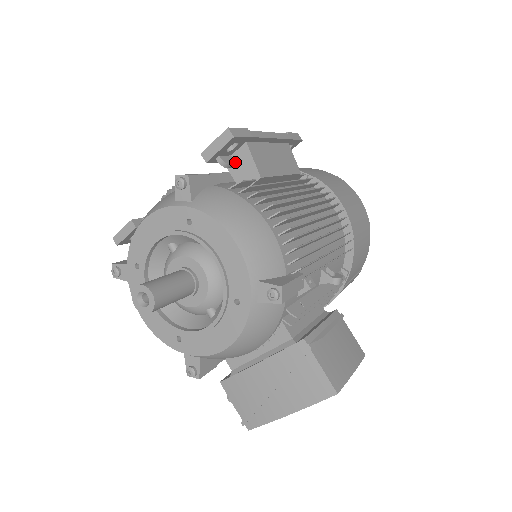
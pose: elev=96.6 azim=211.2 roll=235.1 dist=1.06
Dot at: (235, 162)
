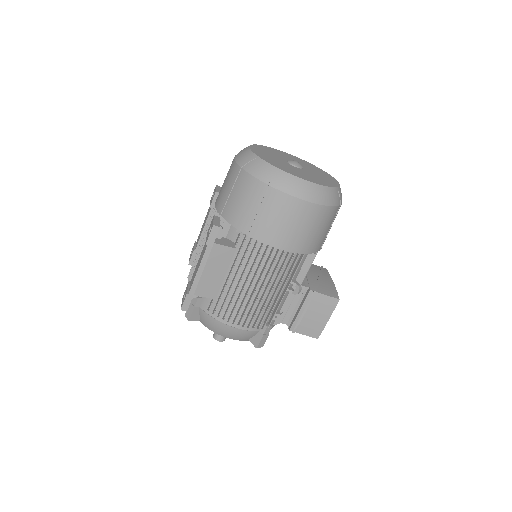
Dot at: occluded
